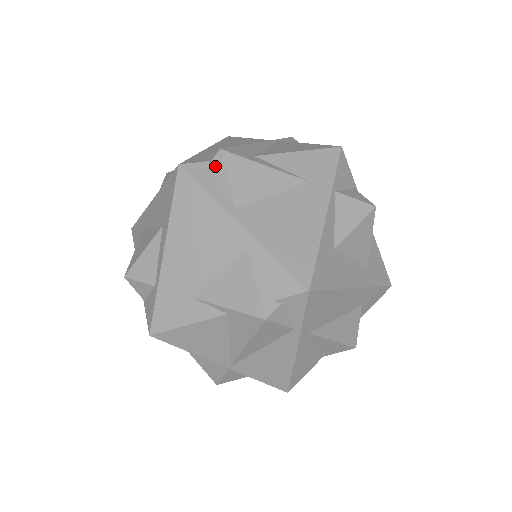
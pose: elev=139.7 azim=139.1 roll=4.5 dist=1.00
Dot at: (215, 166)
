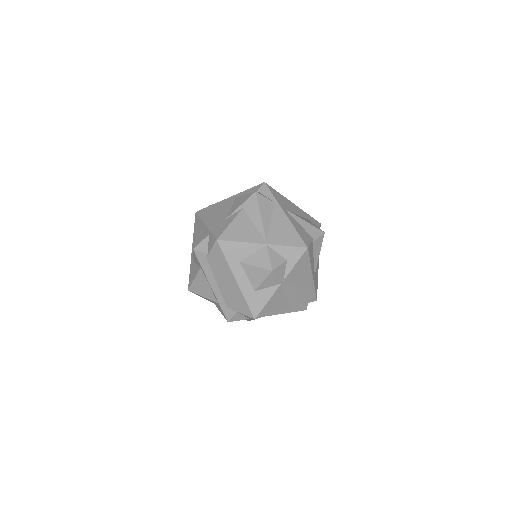
Dot at: occluded
